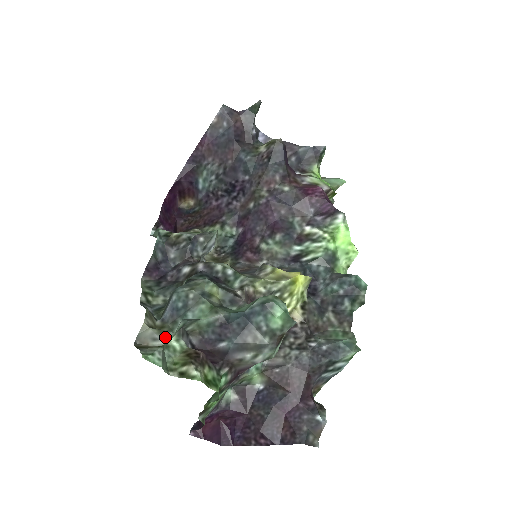
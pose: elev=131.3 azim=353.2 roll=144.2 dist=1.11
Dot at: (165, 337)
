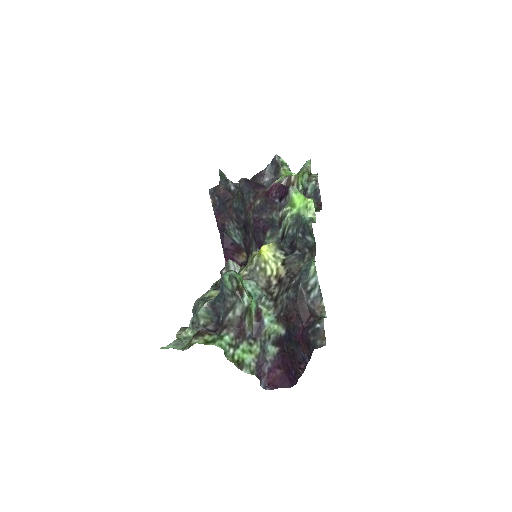
Dot at: occluded
